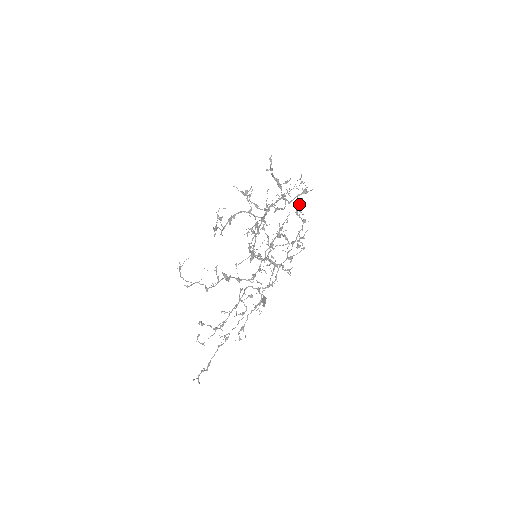
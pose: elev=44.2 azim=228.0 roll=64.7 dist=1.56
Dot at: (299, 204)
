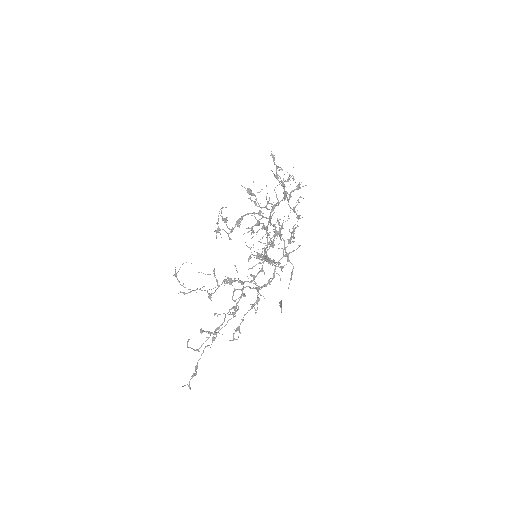
Dot at: occluded
